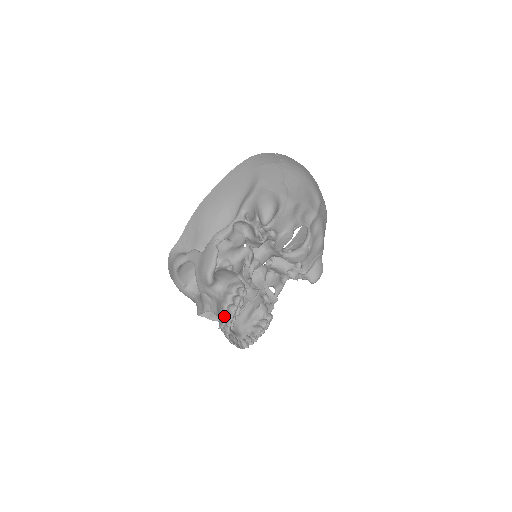
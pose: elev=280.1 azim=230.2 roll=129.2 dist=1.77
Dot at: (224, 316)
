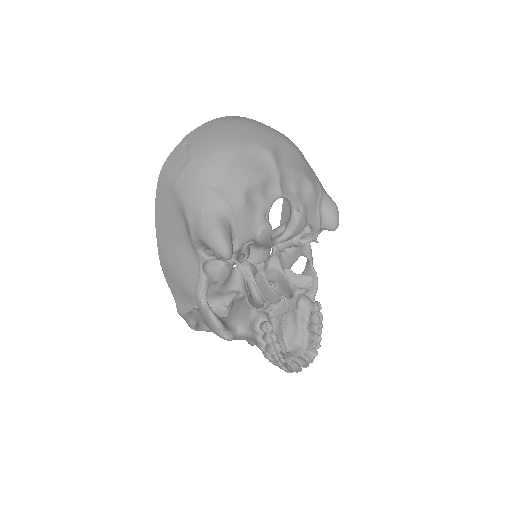
Dot at: (269, 359)
